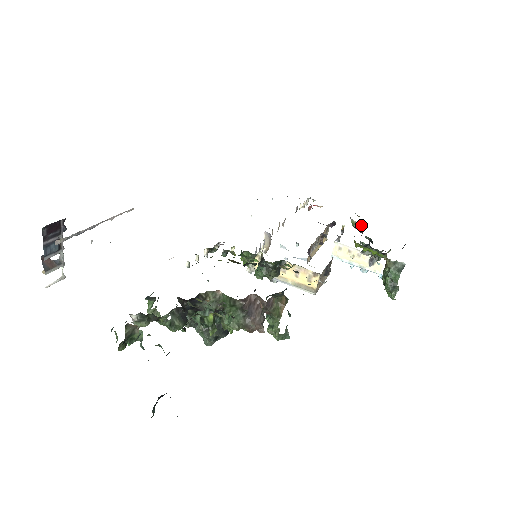
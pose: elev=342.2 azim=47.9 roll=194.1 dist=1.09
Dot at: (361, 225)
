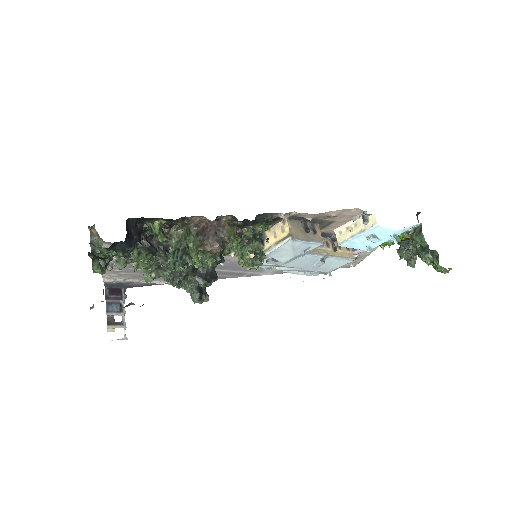
Dot at: occluded
